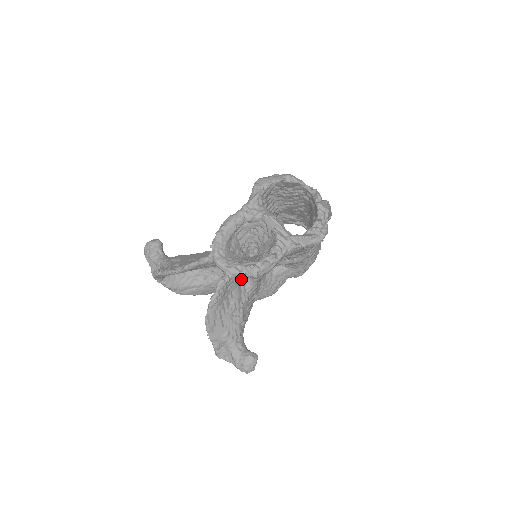
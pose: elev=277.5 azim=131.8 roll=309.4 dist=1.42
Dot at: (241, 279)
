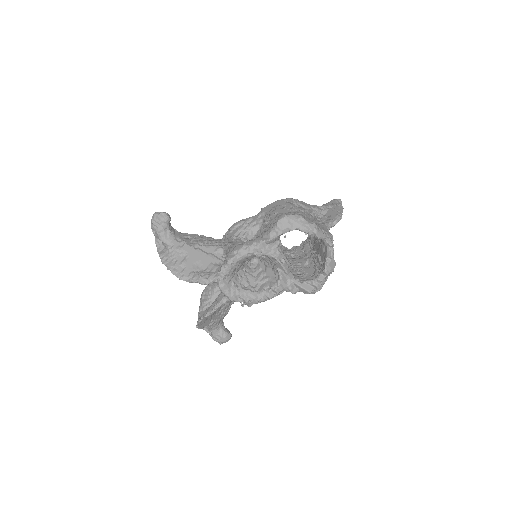
Dot at: occluded
